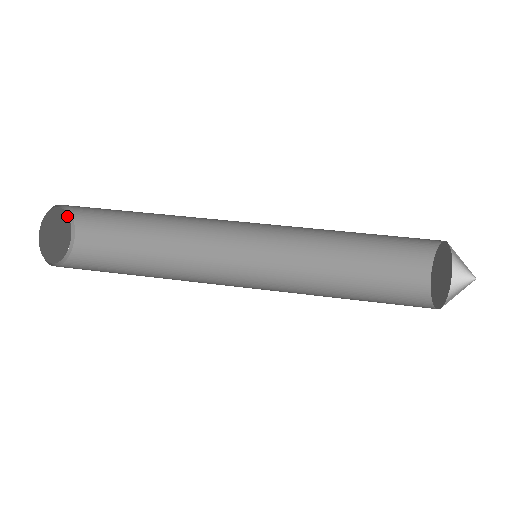
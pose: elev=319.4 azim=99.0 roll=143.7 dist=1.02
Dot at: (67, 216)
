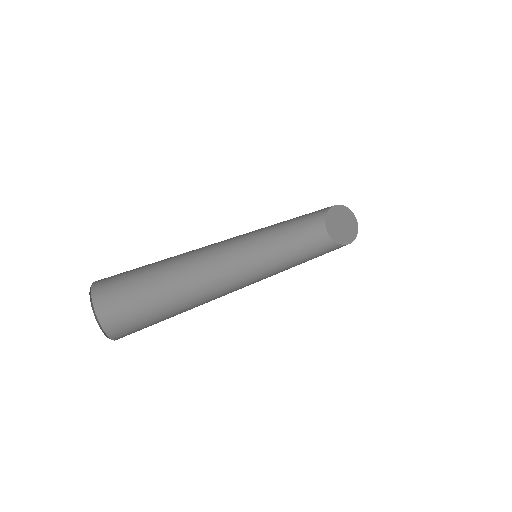
Dot at: (89, 294)
